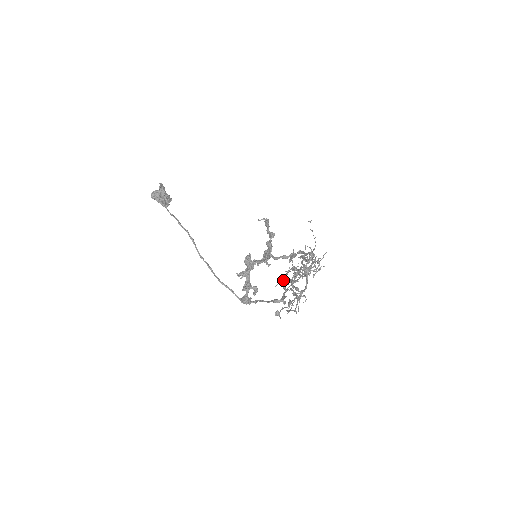
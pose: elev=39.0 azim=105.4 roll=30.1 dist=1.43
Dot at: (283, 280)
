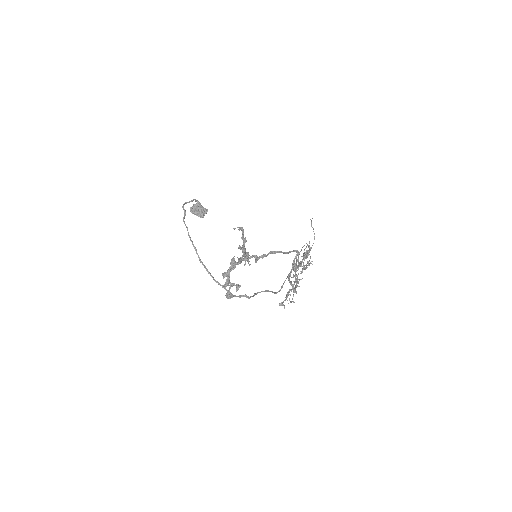
Dot at: (298, 274)
